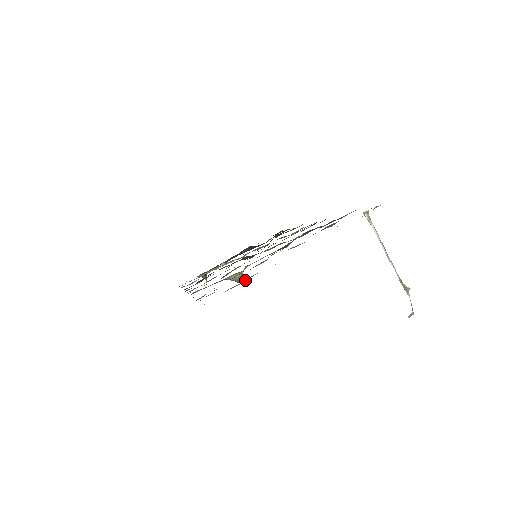
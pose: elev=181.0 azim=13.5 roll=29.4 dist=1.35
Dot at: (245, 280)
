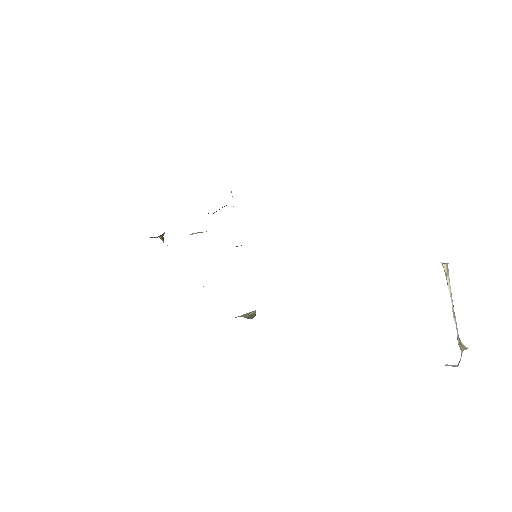
Dot at: occluded
